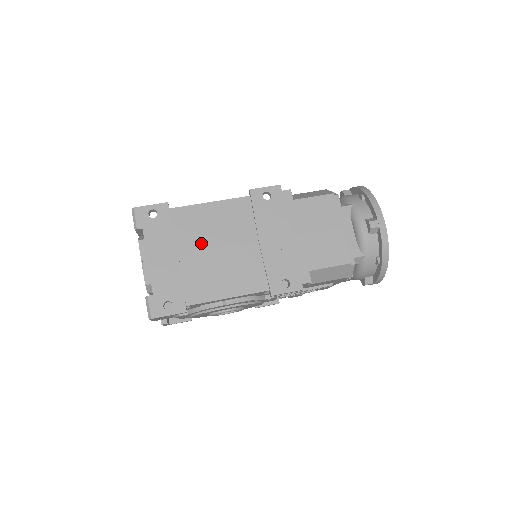
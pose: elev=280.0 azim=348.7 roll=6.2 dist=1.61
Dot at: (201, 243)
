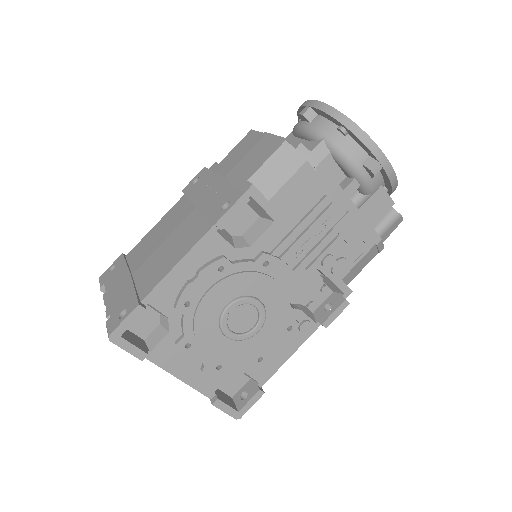
Dot at: (149, 252)
